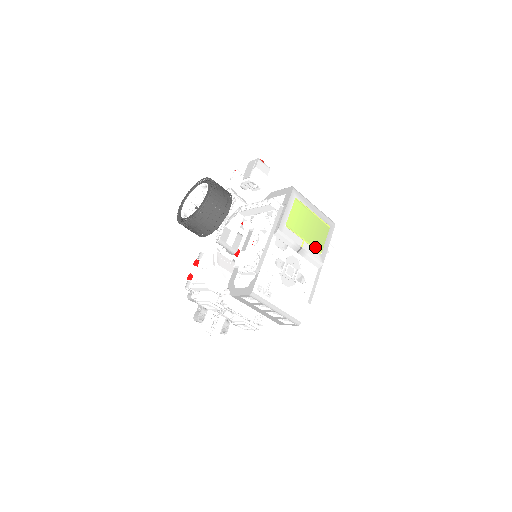
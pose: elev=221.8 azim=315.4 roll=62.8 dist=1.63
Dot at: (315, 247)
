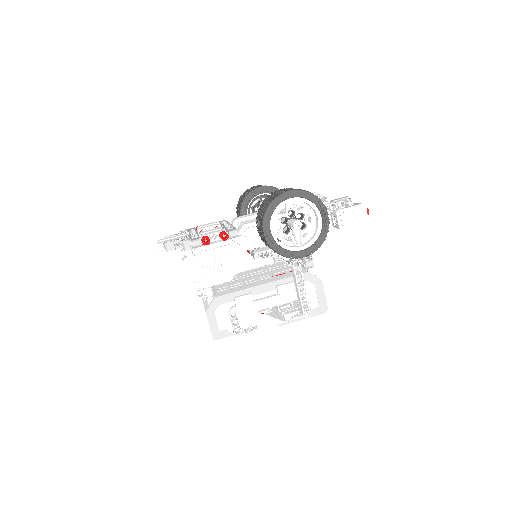
Dot at: occluded
